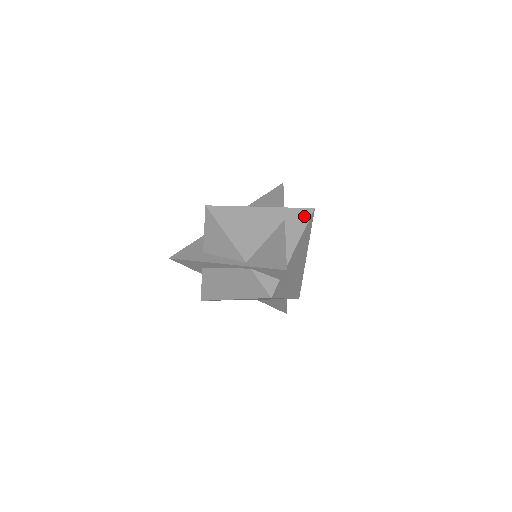
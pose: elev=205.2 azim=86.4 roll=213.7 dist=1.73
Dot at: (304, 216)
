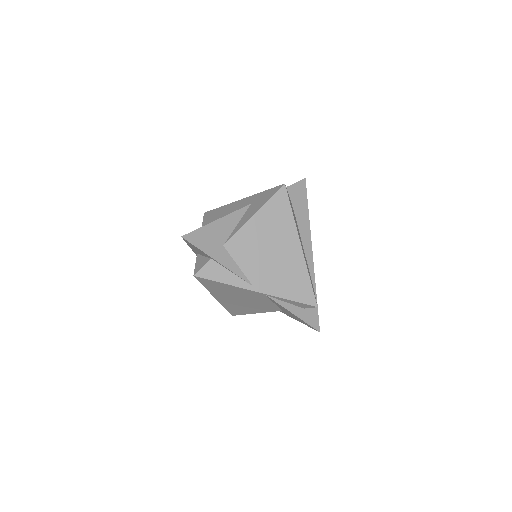
Dot at: (270, 194)
